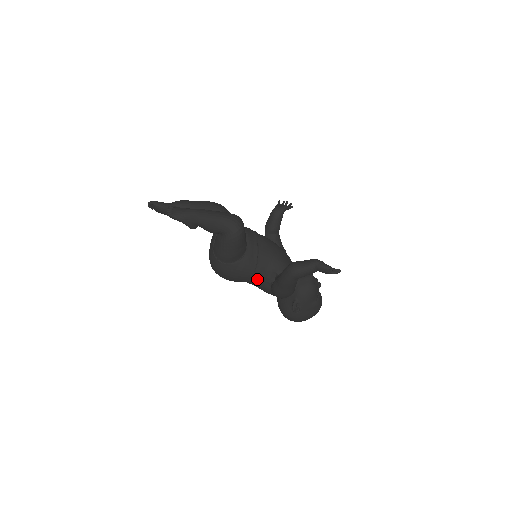
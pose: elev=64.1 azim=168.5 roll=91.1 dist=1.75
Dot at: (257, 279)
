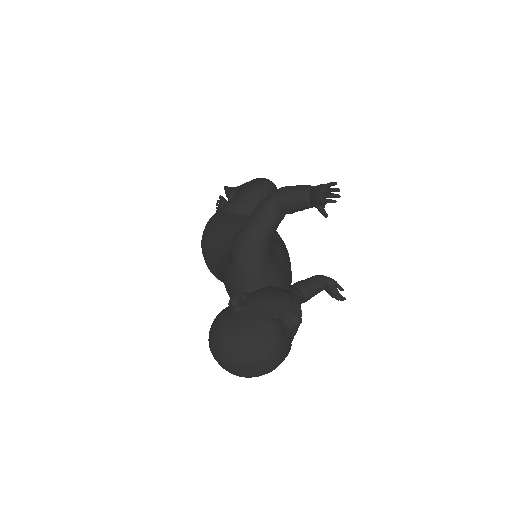
Dot at: occluded
